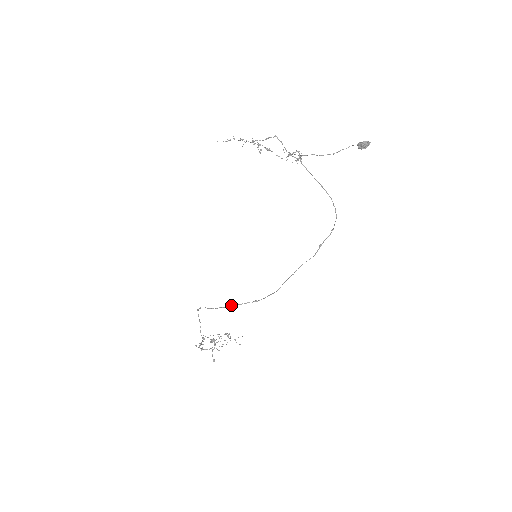
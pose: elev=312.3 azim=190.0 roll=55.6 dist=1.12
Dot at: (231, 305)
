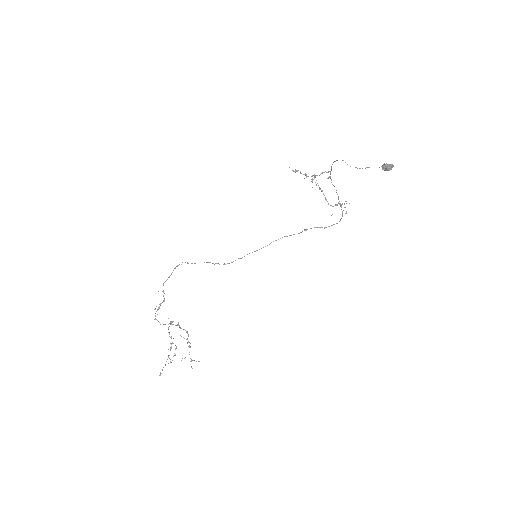
Dot at: (204, 262)
